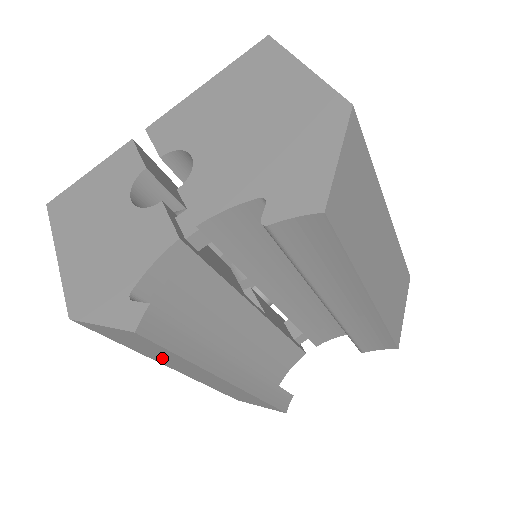
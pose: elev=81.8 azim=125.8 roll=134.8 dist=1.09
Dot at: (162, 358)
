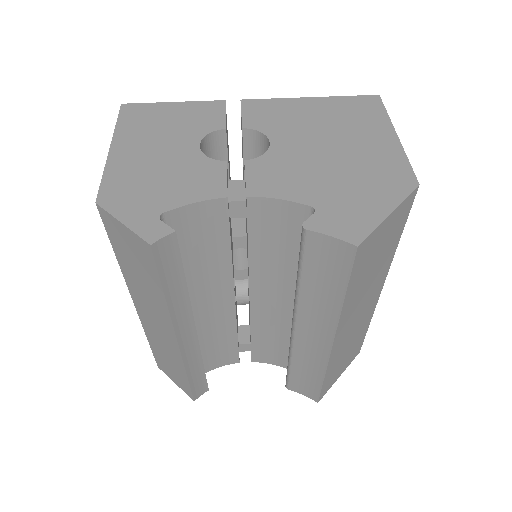
Dot at: (139, 285)
